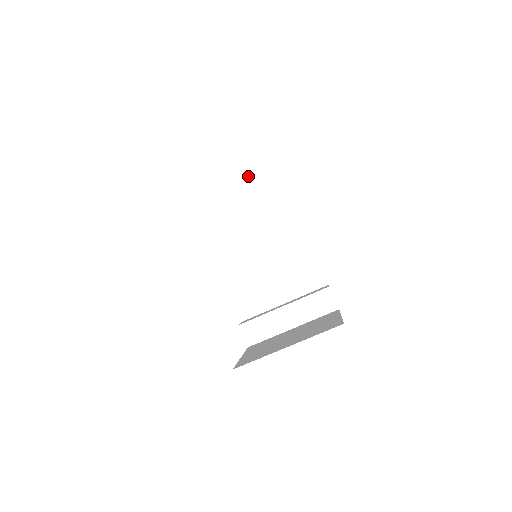
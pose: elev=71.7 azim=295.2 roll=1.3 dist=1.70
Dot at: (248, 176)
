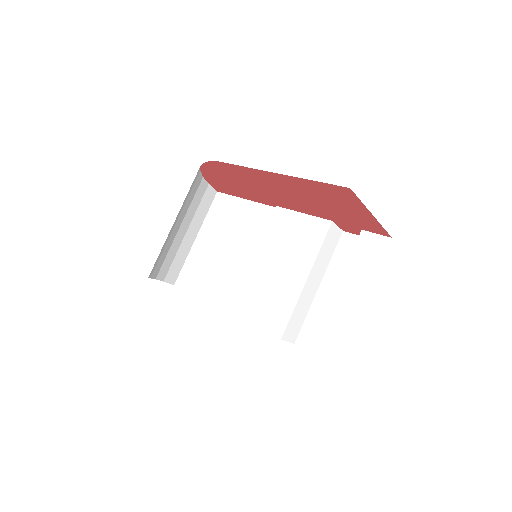
Dot at: (223, 224)
